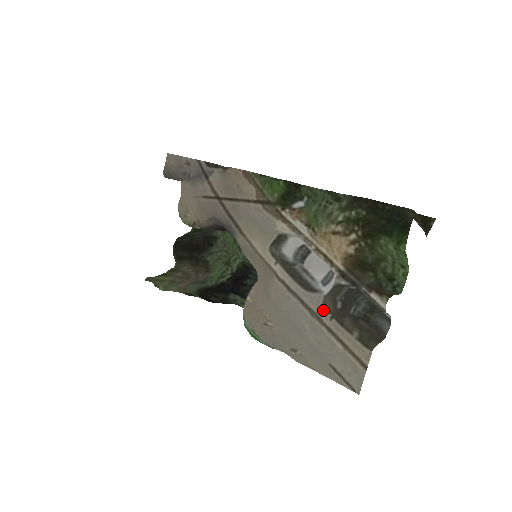
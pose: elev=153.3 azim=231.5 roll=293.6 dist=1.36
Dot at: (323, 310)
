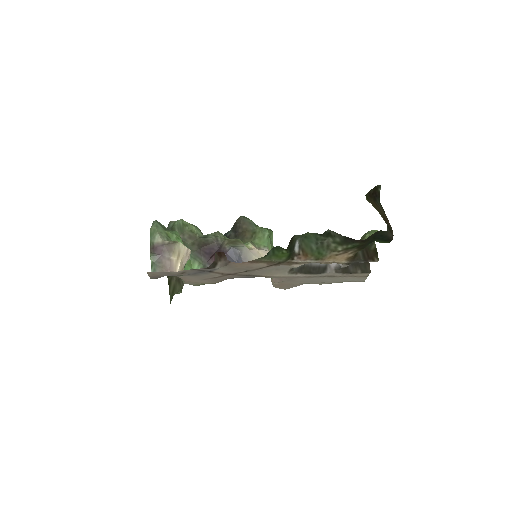
Dot at: (336, 274)
